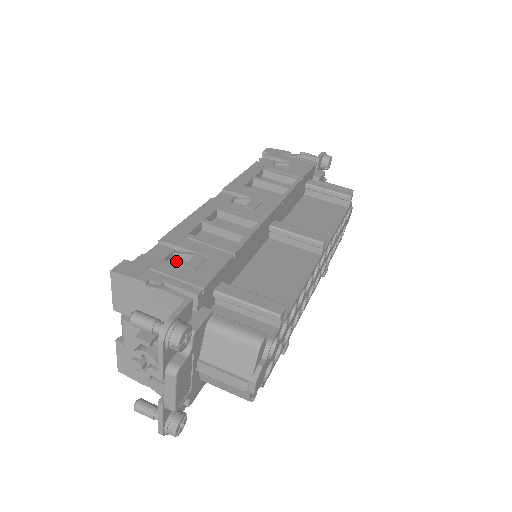
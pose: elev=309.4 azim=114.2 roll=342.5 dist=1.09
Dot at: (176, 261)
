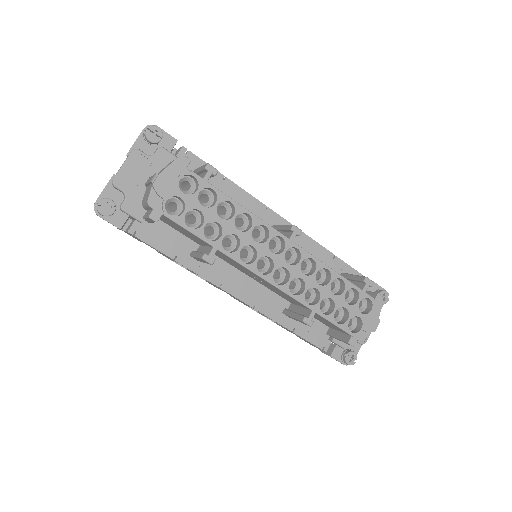
Dot at: occluded
